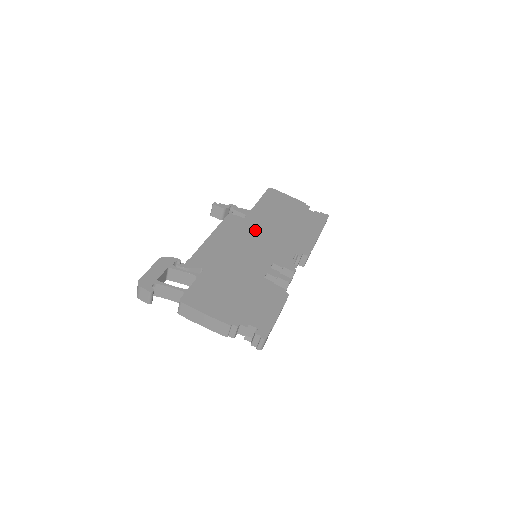
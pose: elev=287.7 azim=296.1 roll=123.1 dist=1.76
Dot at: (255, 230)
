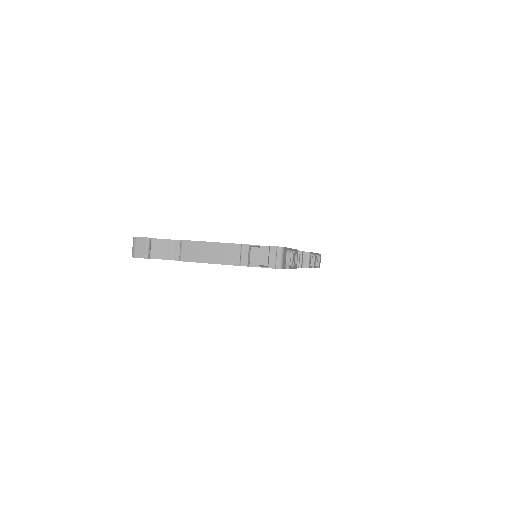
Dot at: occluded
